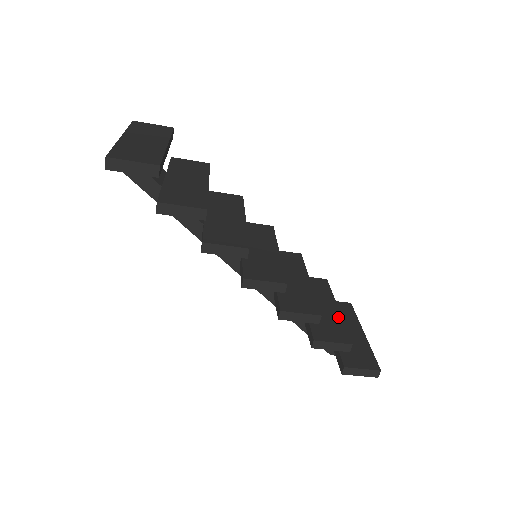
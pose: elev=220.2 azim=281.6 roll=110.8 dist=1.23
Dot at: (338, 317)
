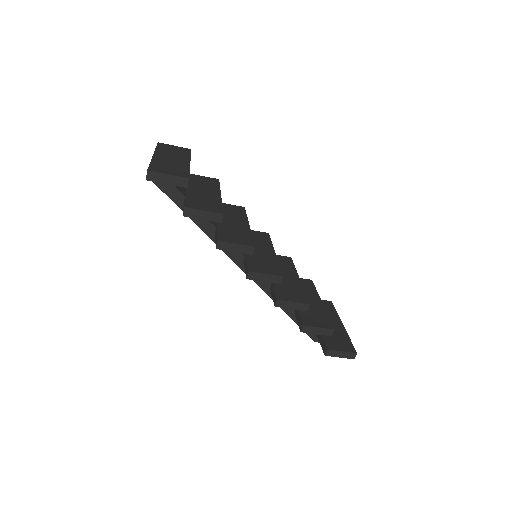
Dot at: (322, 309)
